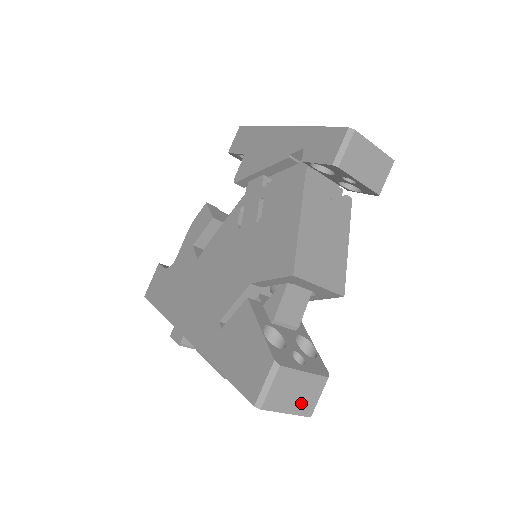
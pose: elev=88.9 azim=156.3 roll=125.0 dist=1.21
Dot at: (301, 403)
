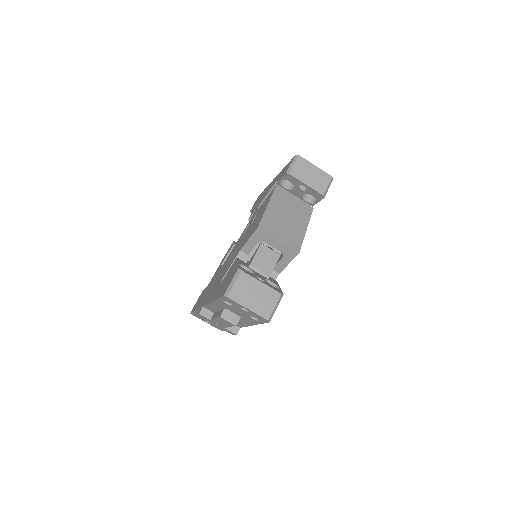
Dot at: (259, 305)
